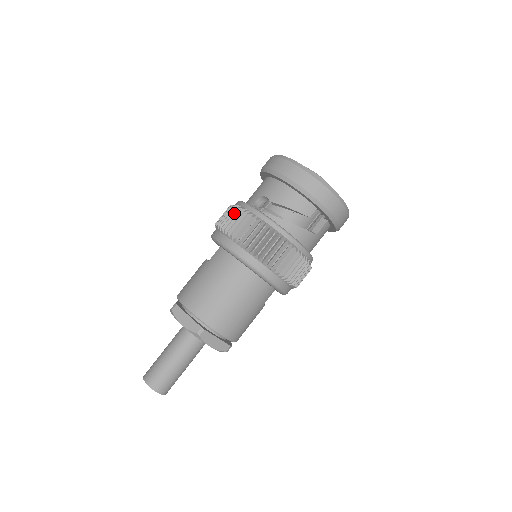
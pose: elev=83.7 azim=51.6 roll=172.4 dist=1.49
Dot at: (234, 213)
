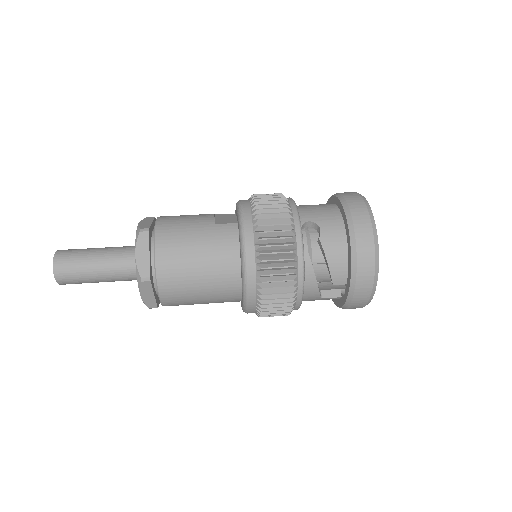
Dot at: (281, 214)
